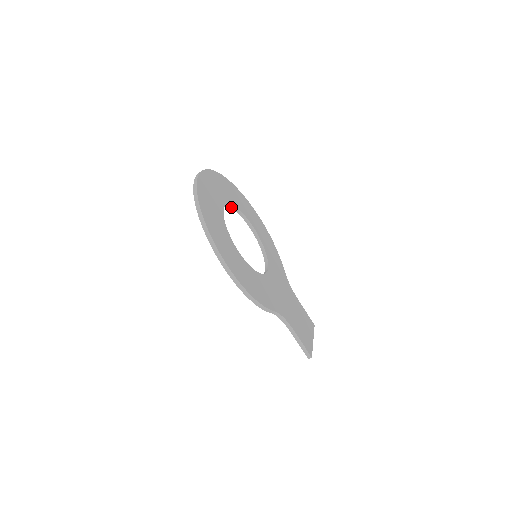
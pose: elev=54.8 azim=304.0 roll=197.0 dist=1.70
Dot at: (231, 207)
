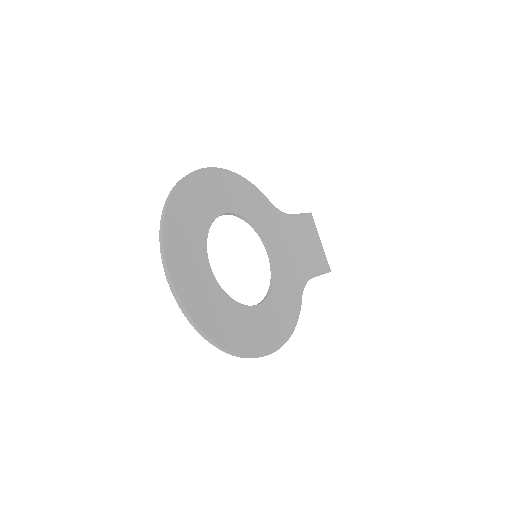
Dot at: (204, 238)
